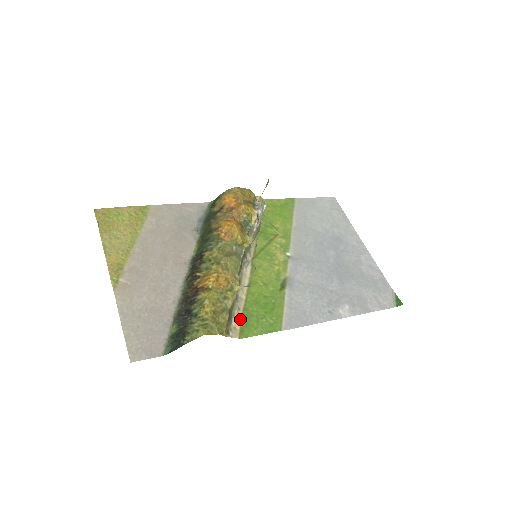
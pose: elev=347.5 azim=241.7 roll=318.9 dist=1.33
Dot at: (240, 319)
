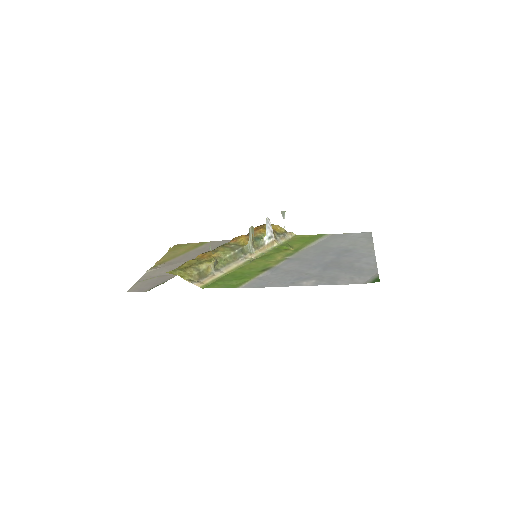
Dot at: (211, 280)
